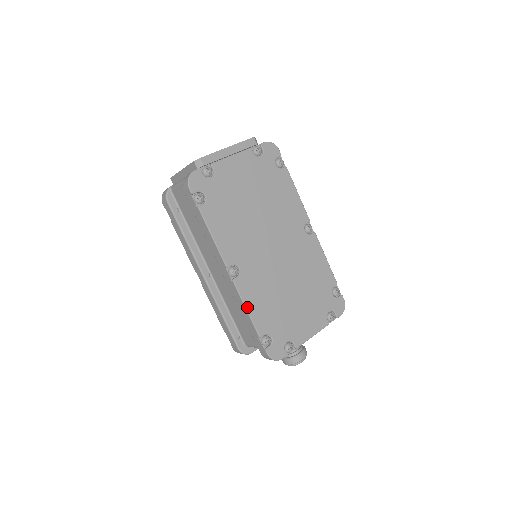
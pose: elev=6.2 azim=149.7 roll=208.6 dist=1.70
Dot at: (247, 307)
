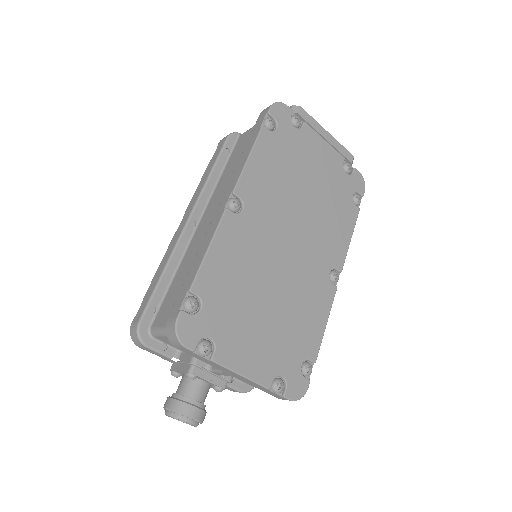
Dot at: (212, 247)
